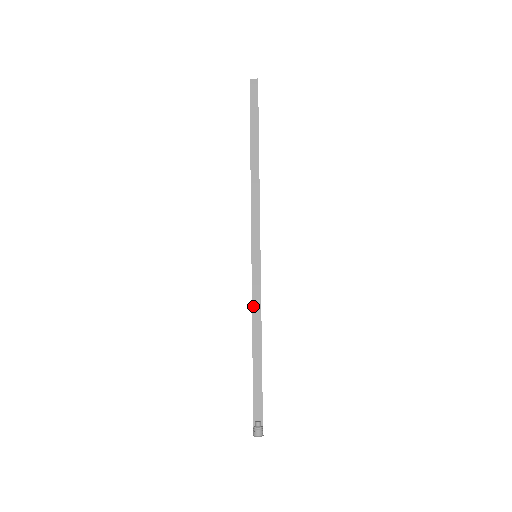
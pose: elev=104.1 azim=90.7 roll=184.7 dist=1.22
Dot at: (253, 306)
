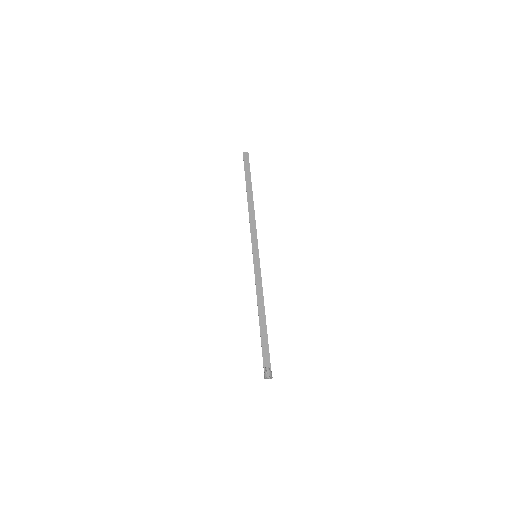
Dot at: (257, 288)
